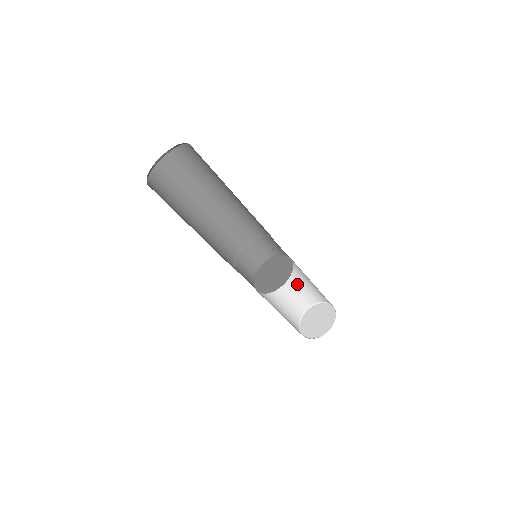
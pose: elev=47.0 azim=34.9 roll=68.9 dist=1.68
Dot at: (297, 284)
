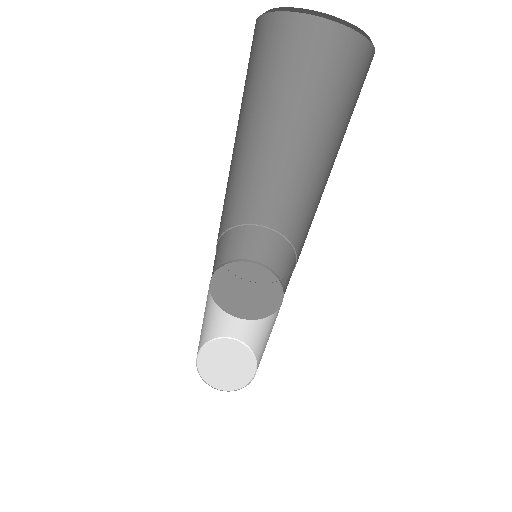
Dot at: occluded
